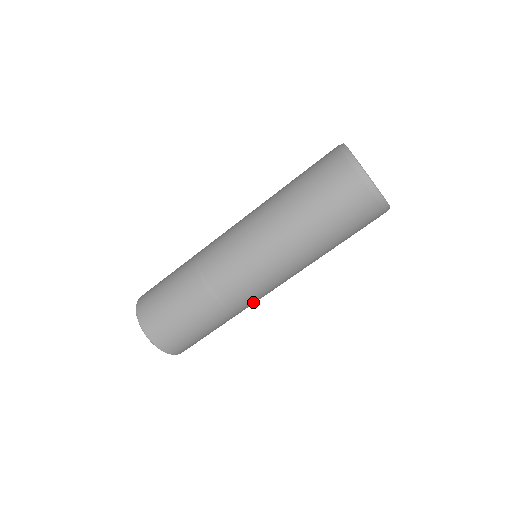
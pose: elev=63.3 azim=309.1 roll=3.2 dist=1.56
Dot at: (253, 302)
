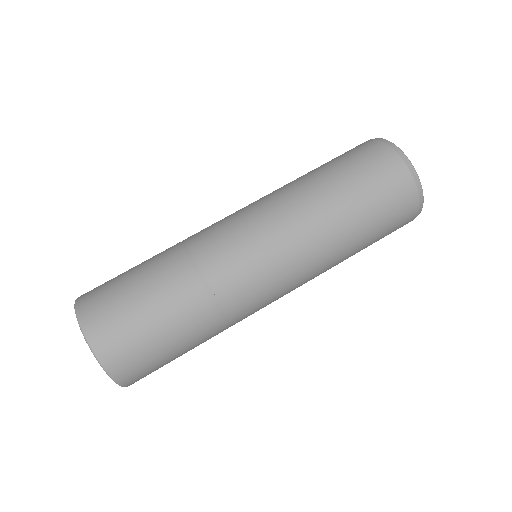
Dot at: occluded
